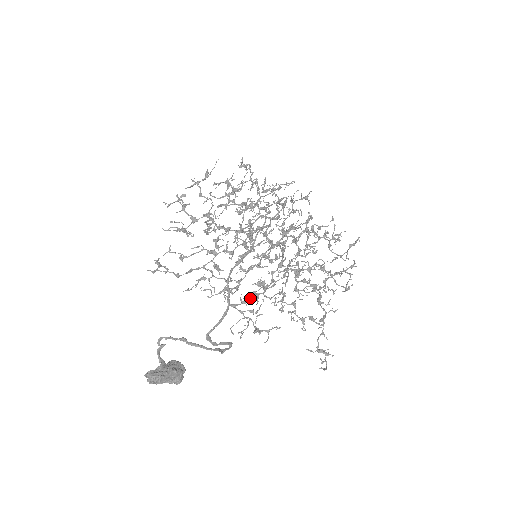
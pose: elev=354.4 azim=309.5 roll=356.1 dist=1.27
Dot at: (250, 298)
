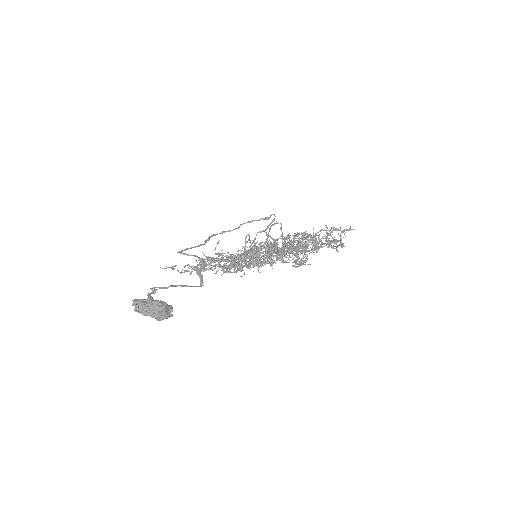
Dot at: occluded
